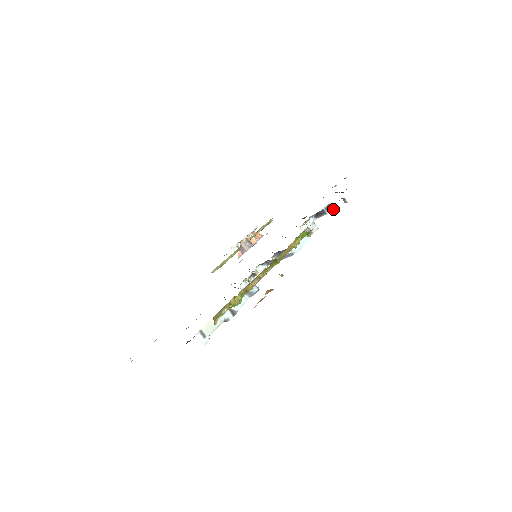
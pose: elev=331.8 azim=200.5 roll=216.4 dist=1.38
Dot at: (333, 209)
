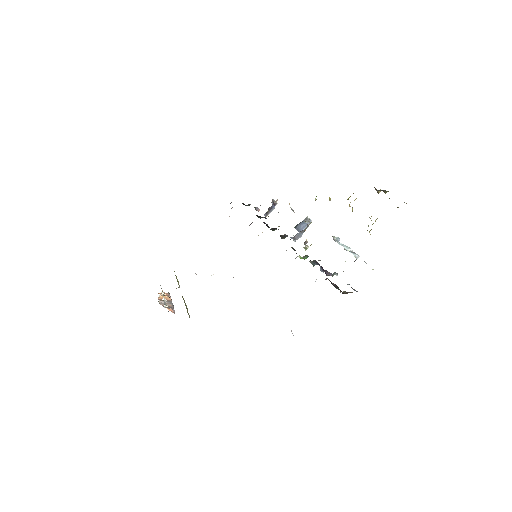
Dot at: (276, 203)
